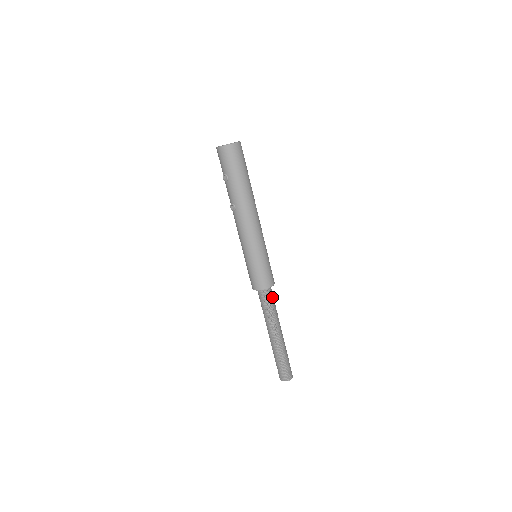
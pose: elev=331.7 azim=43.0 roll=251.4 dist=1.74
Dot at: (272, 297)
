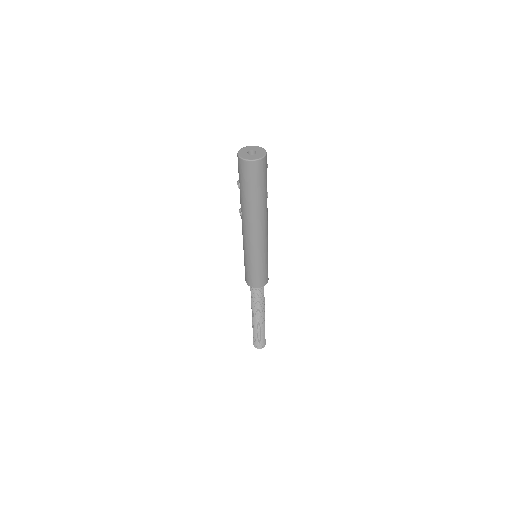
Dot at: (262, 291)
